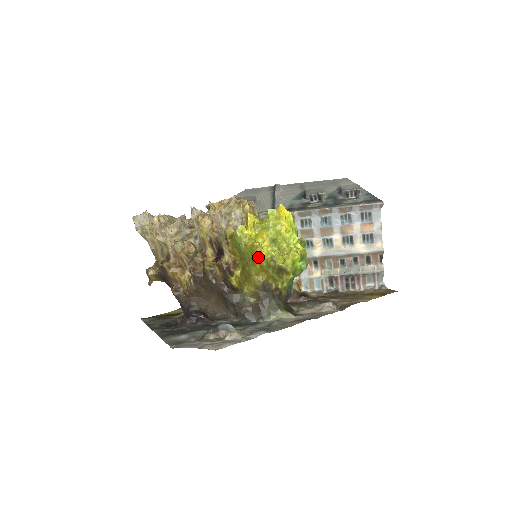
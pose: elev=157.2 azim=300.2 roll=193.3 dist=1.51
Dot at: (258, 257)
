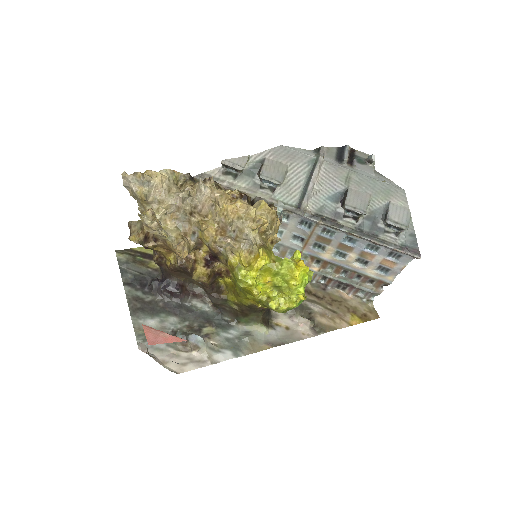
Dot at: (253, 296)
